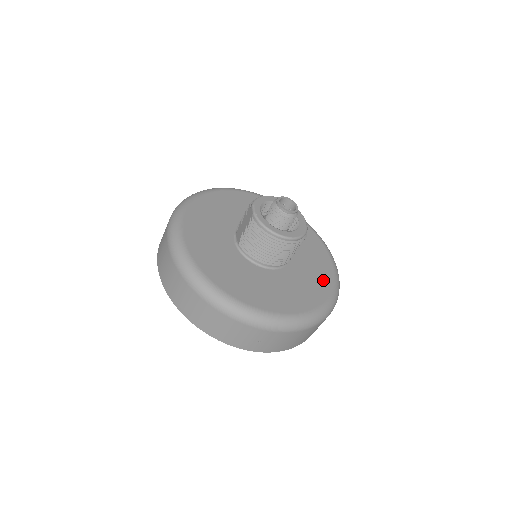
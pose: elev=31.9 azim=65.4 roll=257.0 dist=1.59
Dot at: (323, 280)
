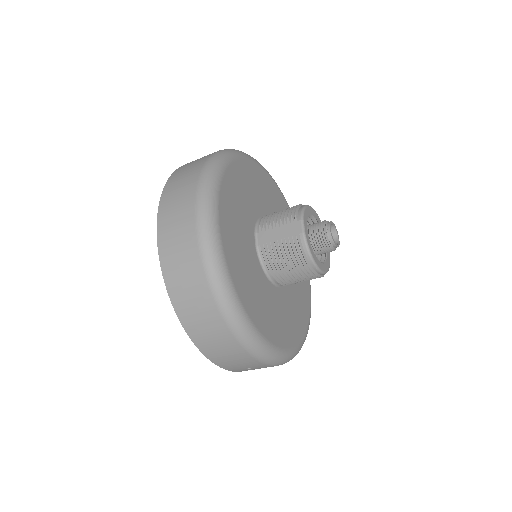
Dot at: (305, 301)
